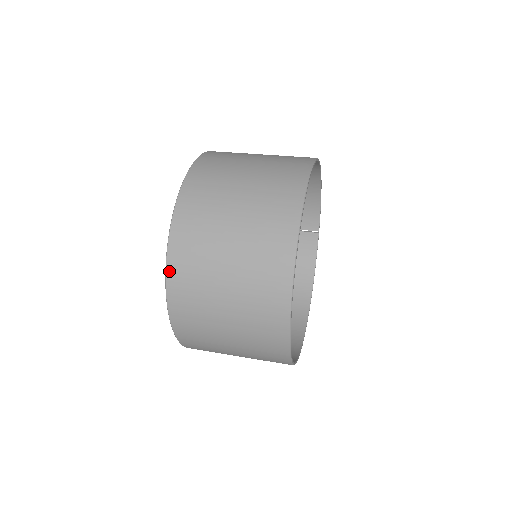
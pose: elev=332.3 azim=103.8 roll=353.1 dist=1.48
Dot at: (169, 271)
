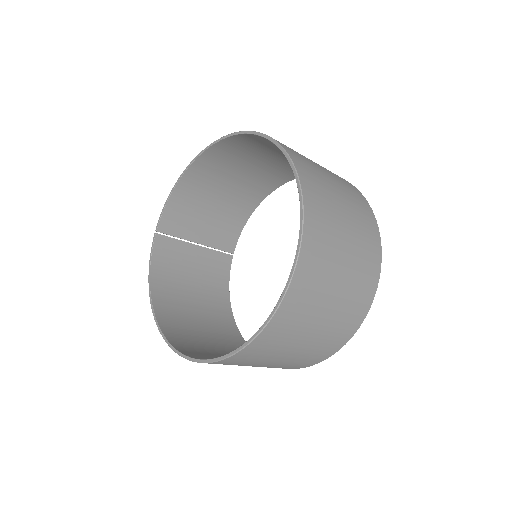
Dot at: (305, 234)
